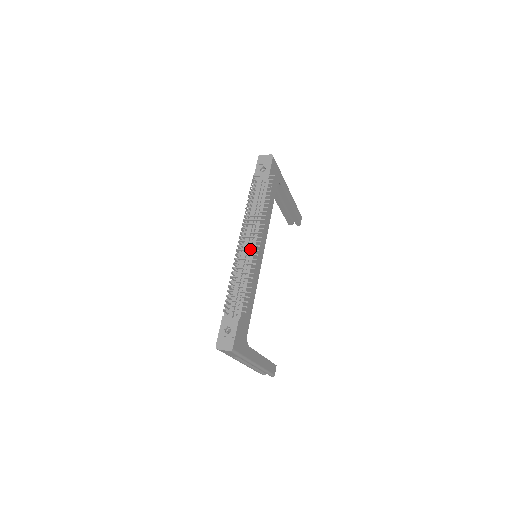
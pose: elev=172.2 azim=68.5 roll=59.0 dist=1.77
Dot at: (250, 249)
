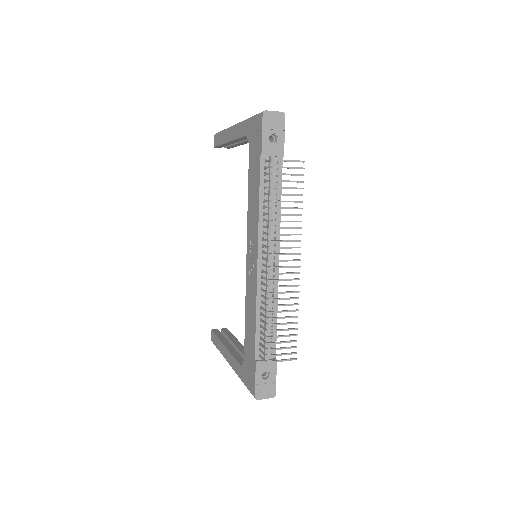
Dot at: occluded
